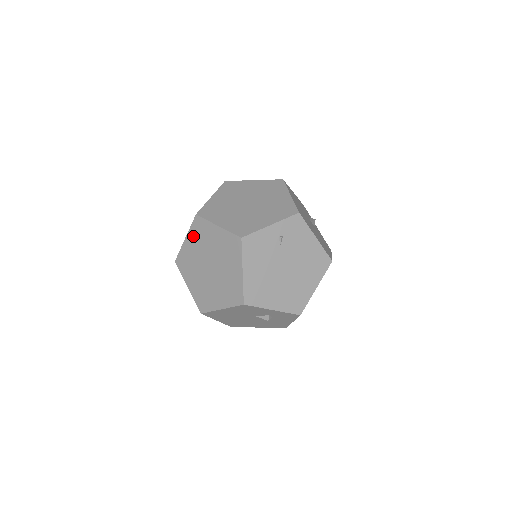
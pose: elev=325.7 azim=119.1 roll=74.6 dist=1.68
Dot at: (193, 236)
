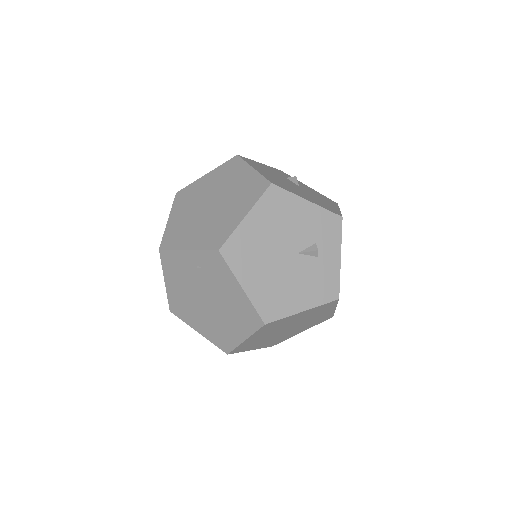
Dot at: occluded
